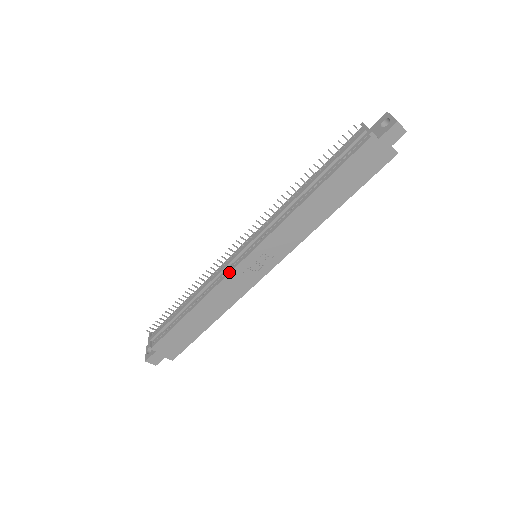
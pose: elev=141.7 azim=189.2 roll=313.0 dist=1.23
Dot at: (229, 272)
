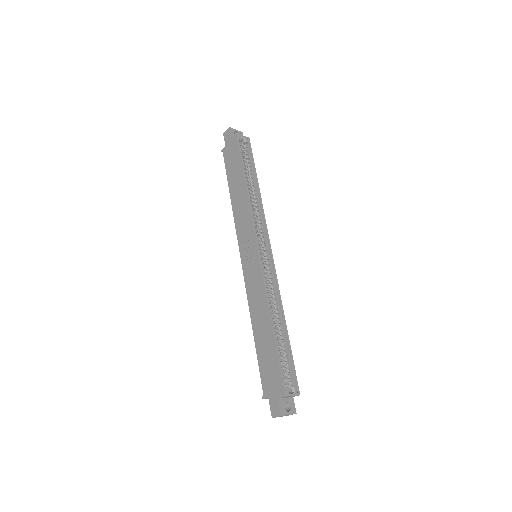
Dot at: (244, 280)
